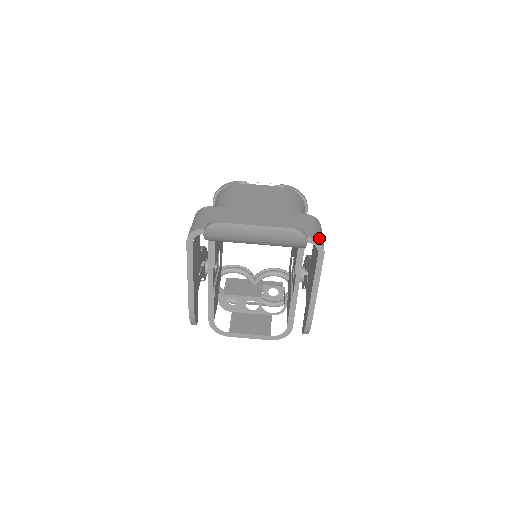
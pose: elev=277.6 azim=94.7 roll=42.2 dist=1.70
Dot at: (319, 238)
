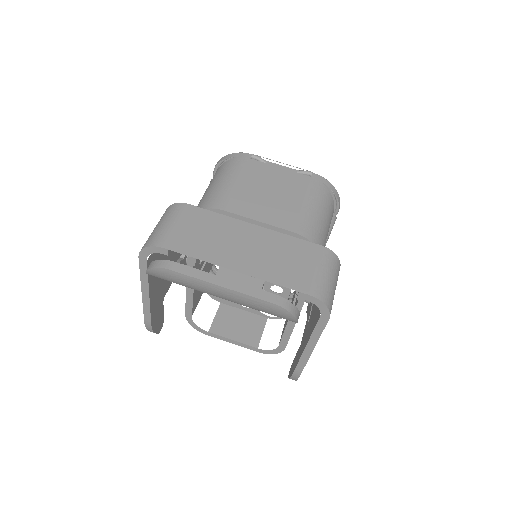
Dot at: (327, 296)
